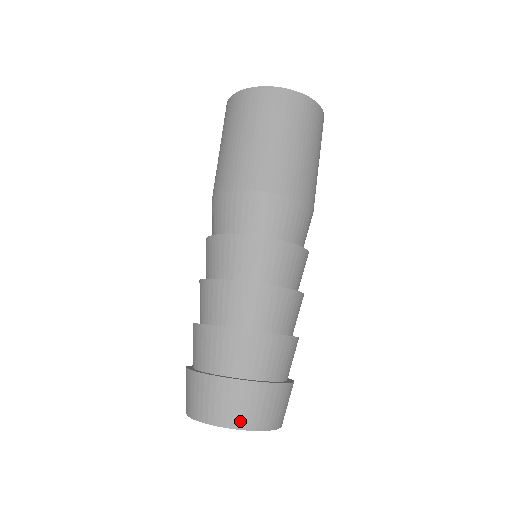
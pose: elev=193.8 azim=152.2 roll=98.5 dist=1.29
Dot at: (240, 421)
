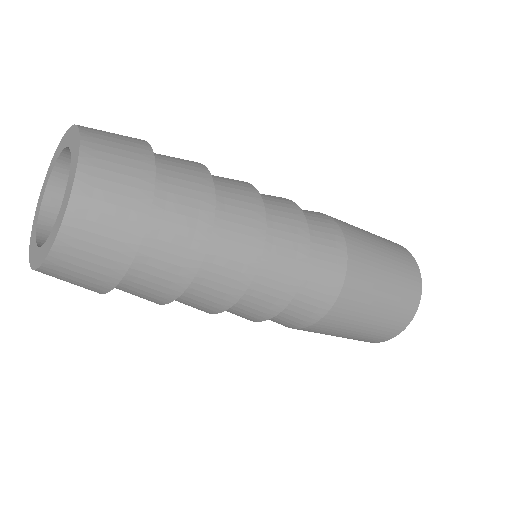
Dot at: (93, 157)
